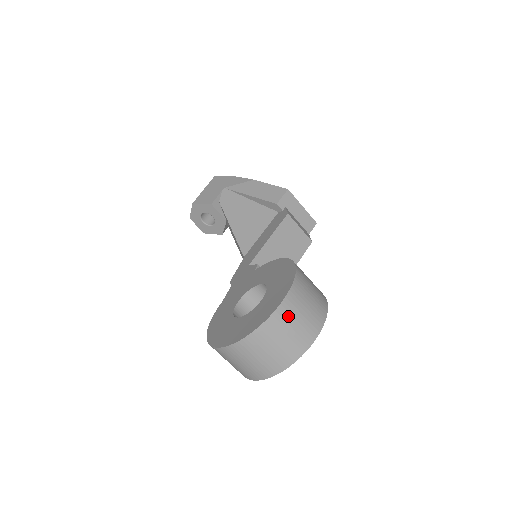
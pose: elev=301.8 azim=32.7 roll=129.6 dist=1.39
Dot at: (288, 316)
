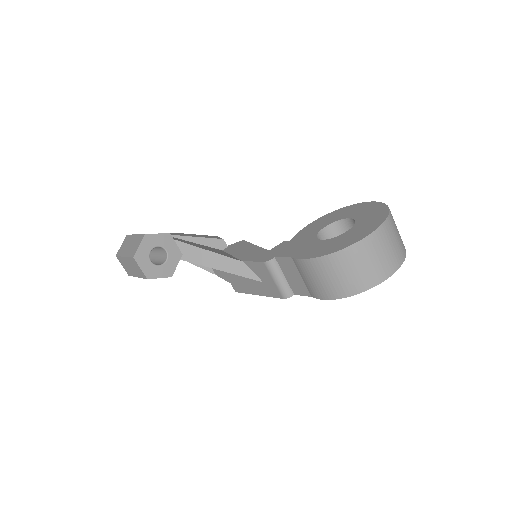
Dot at: occluded
